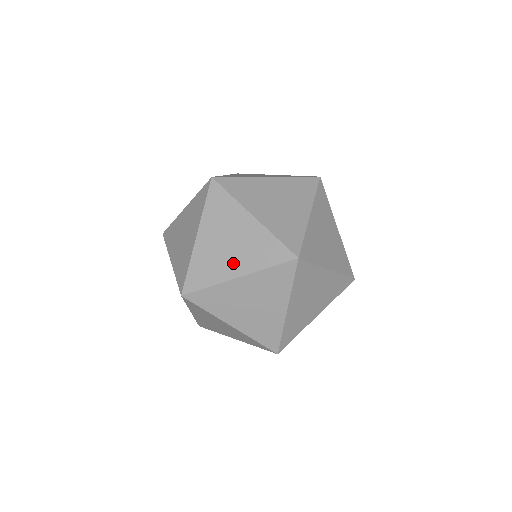
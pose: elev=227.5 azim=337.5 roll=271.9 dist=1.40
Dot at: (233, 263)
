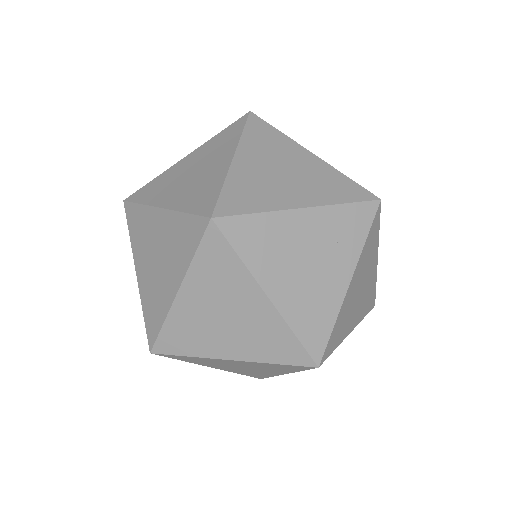
Dot at: (168, 278)
